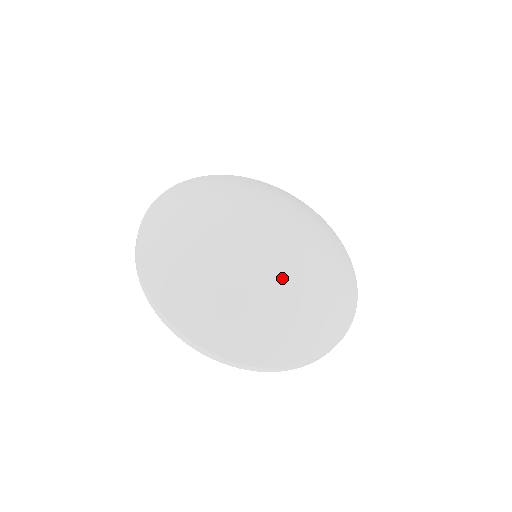
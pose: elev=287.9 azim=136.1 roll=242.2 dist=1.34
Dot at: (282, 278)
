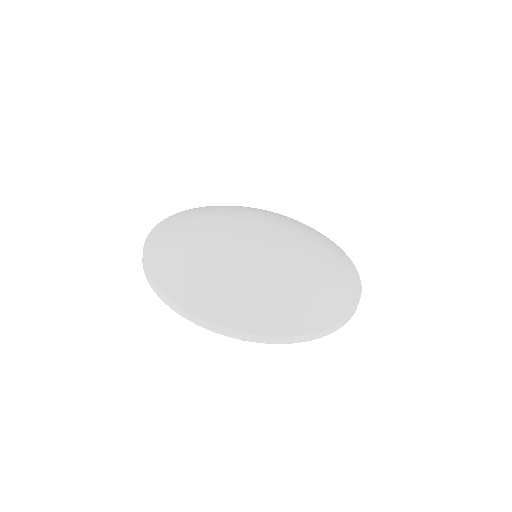
Dot at: (245, 255)
